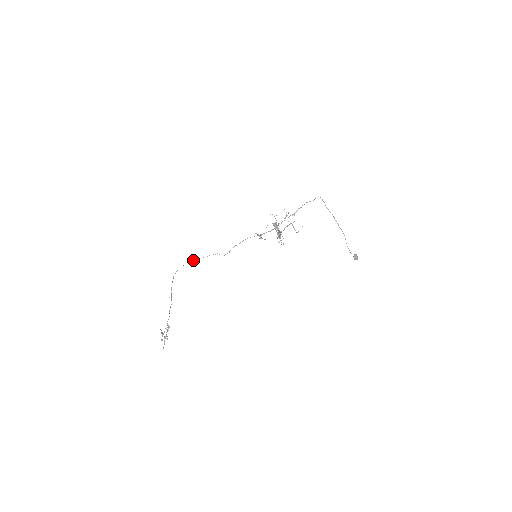
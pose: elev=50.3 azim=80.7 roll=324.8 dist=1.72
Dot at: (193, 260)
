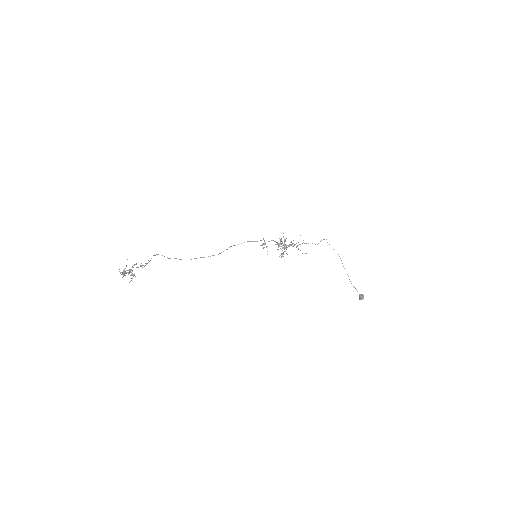
Dot at: (181, 259)
